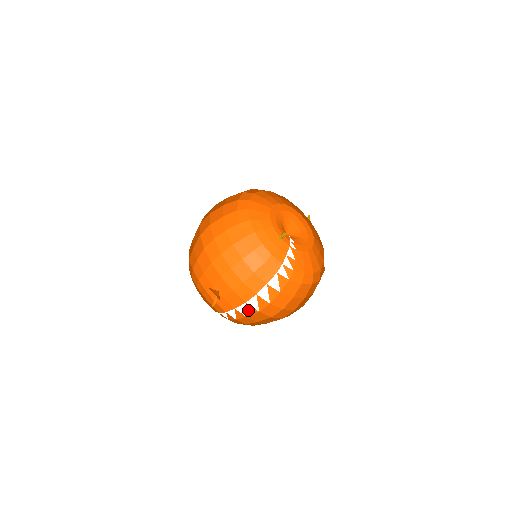
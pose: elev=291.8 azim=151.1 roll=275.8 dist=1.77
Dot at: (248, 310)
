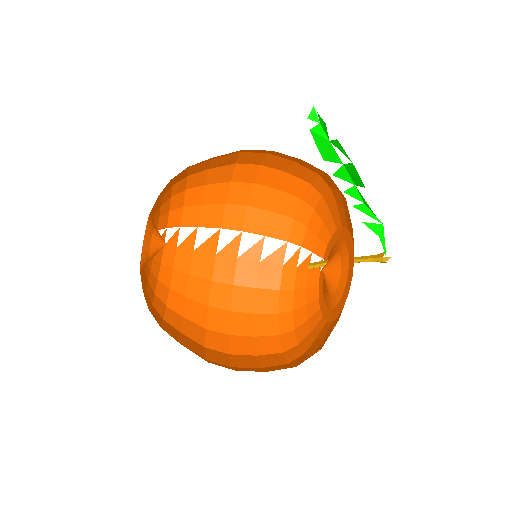
Dot at: (208, 242)
